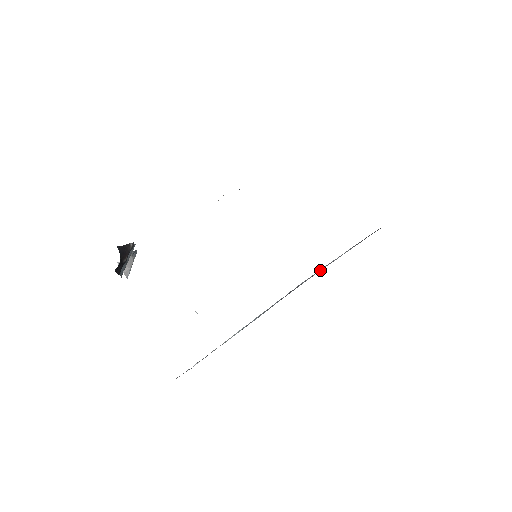
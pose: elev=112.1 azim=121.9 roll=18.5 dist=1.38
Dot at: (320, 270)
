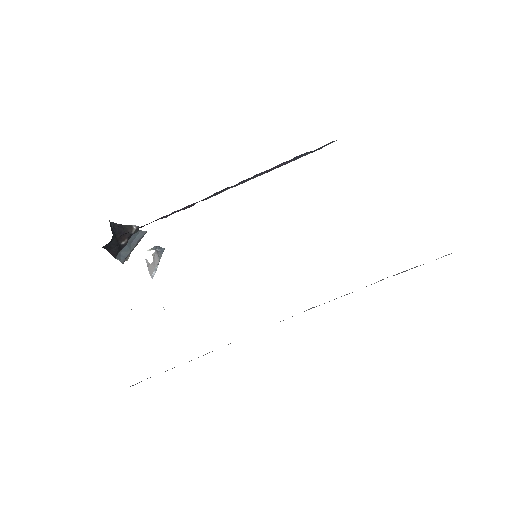
Dot at: occluded
